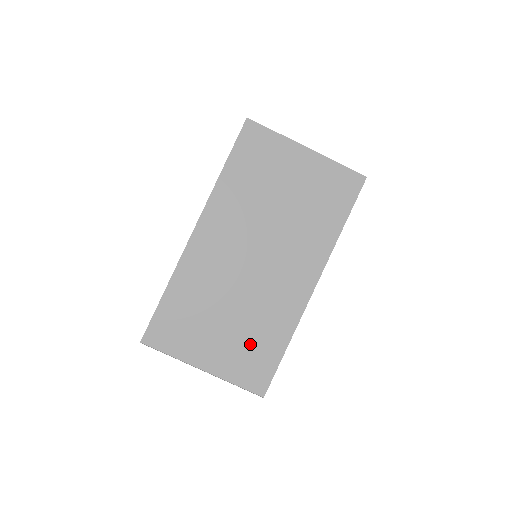
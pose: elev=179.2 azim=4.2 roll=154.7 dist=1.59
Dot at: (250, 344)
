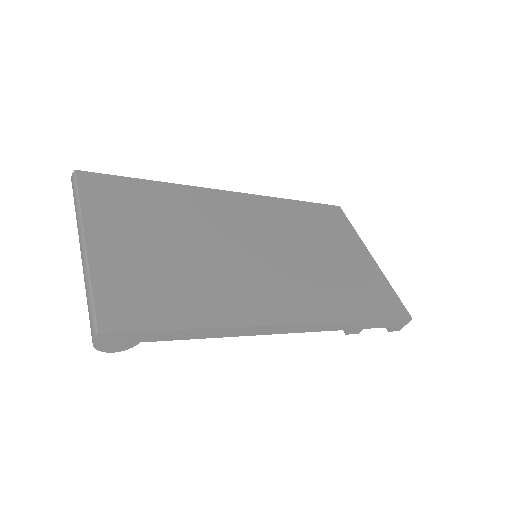
Dot at: (164, 281)
